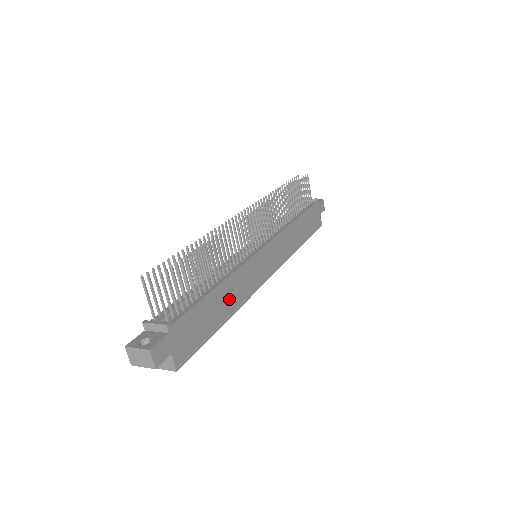
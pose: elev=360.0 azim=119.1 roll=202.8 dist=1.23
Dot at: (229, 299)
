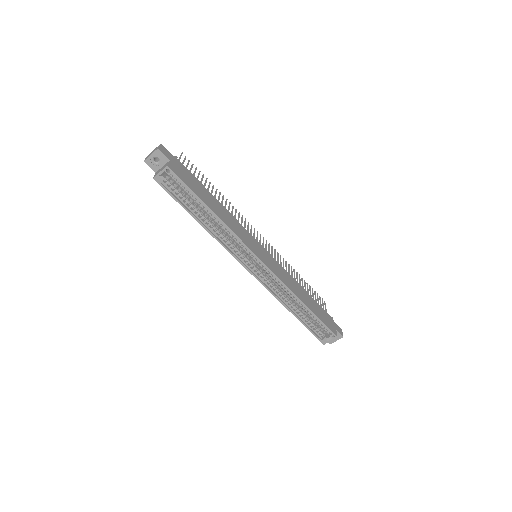
Dot at: (221, 212)
